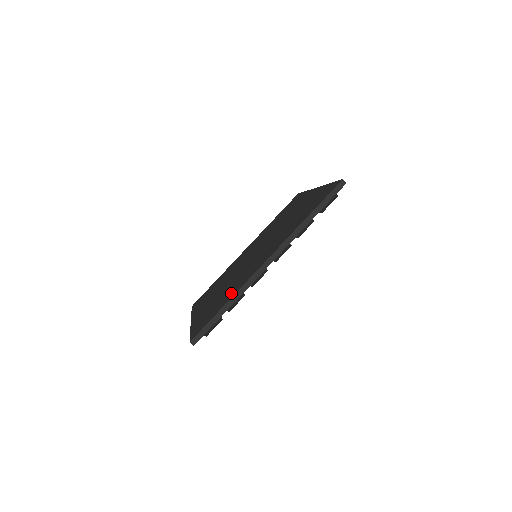
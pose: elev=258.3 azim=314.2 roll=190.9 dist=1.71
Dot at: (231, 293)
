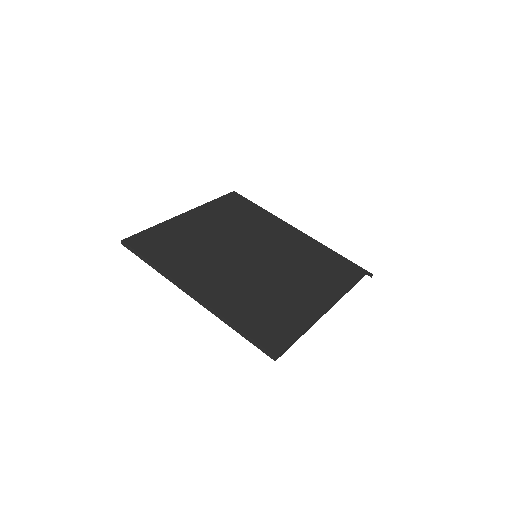
Dot at: (171, 262)
